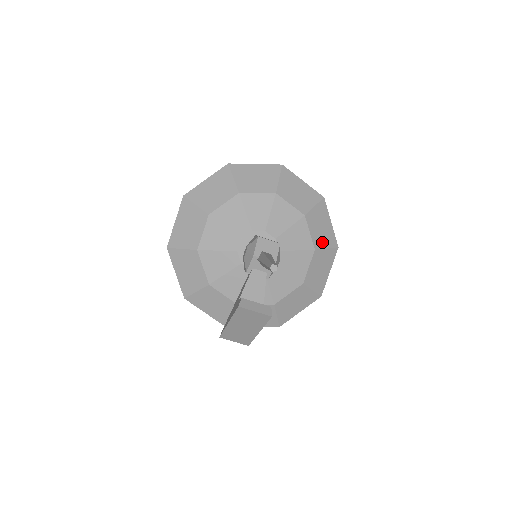
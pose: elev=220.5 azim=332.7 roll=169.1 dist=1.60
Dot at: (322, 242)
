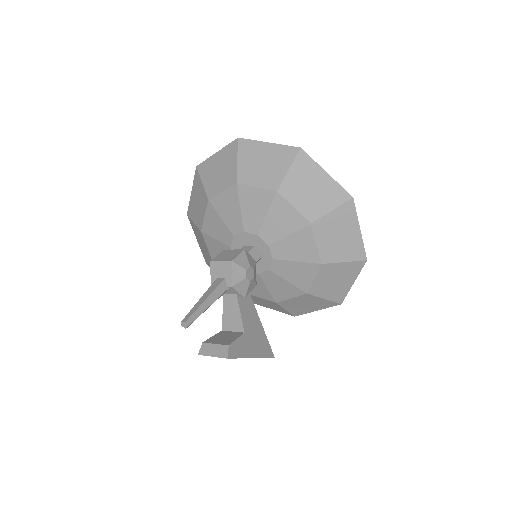
Dot at: (320, 207)
